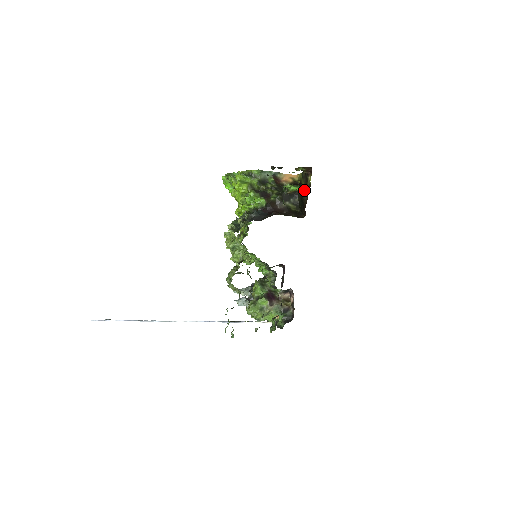
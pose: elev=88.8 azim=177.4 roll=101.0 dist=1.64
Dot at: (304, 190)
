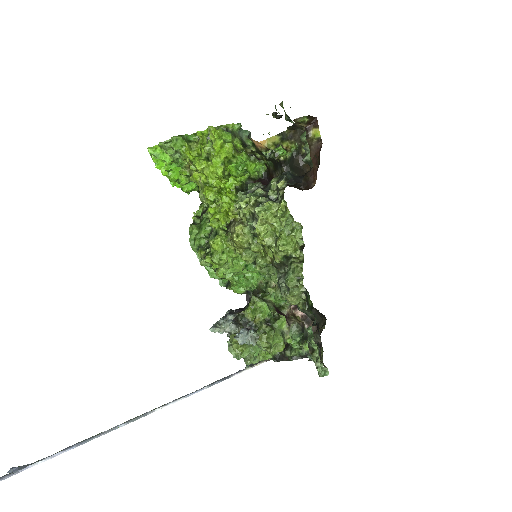
Dot at: (300, 152)
